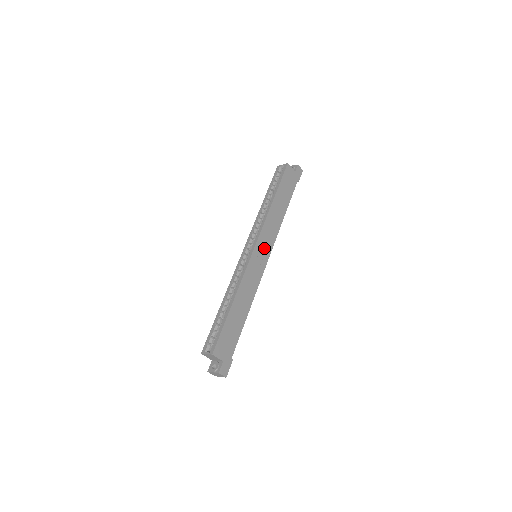
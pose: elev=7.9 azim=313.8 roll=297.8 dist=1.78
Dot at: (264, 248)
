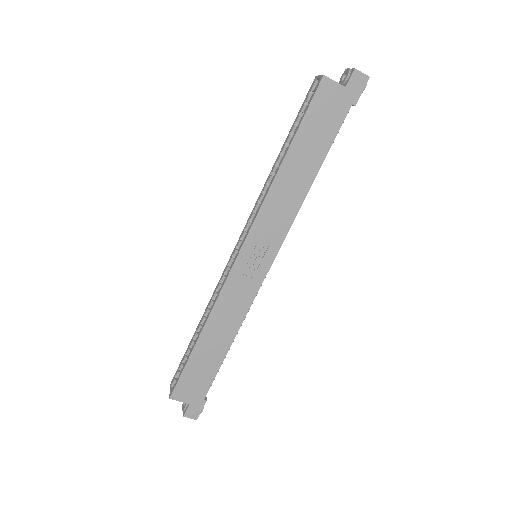
Dot at: (261, 250)
